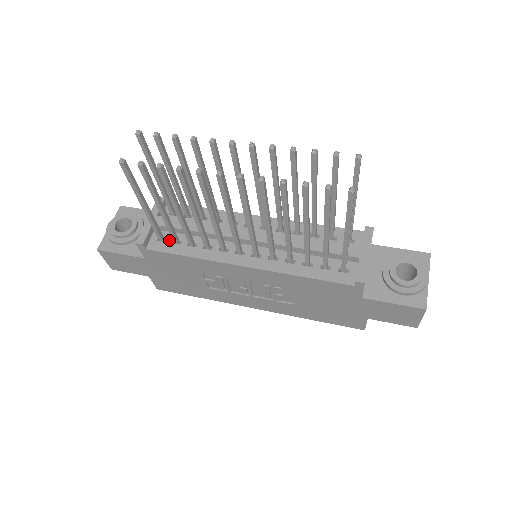
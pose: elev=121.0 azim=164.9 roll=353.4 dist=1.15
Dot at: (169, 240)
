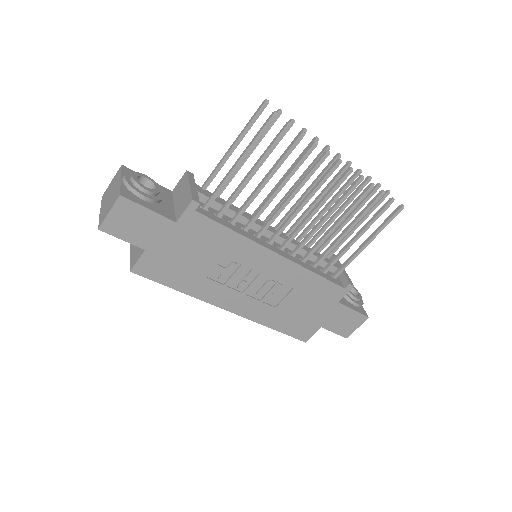
Dot at: (211, 212)
